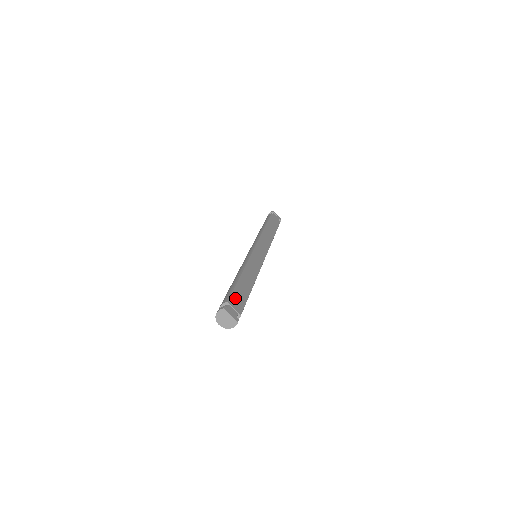
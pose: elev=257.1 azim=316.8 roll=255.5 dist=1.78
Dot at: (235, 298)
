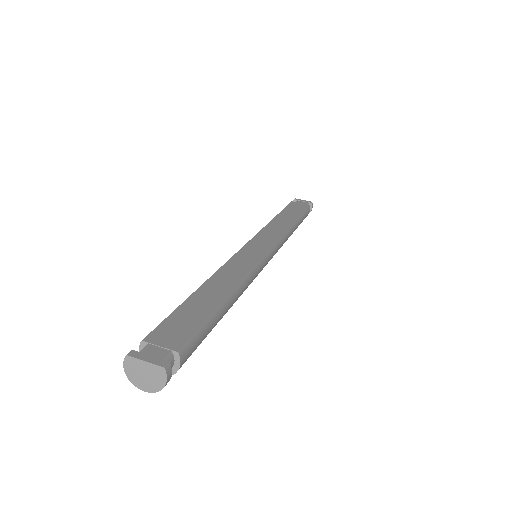
Dot at: (169, 327)
